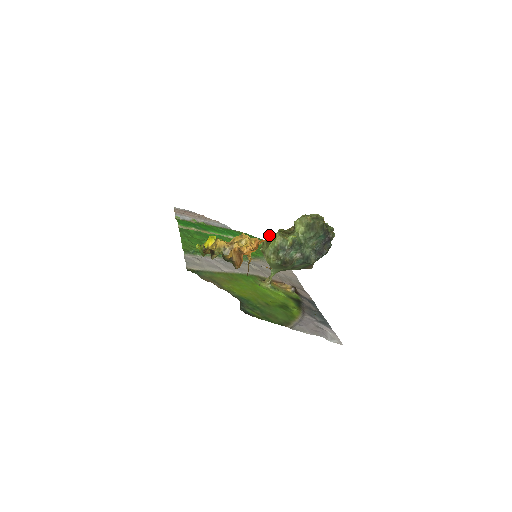
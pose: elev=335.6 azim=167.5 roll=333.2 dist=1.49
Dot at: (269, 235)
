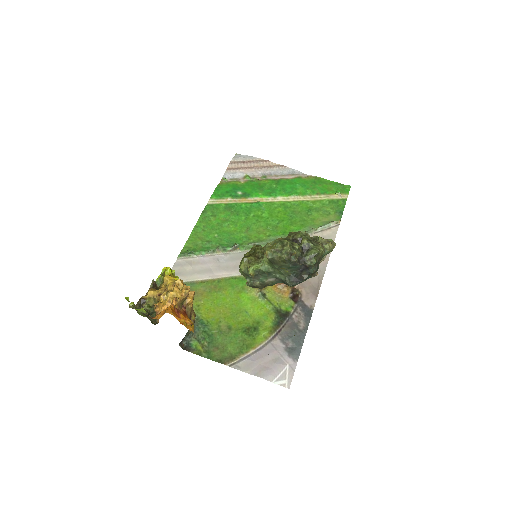
Dot at: (254, 246)
